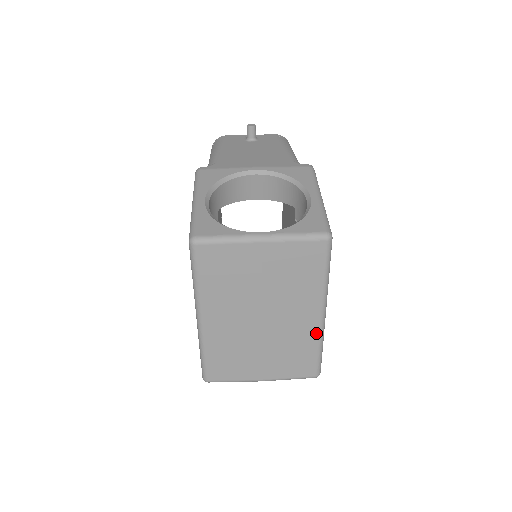
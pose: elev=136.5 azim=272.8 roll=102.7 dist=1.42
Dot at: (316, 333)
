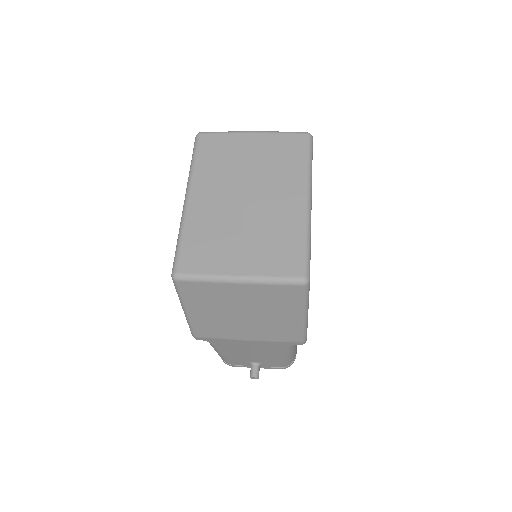
Dot at: (301, 219)
